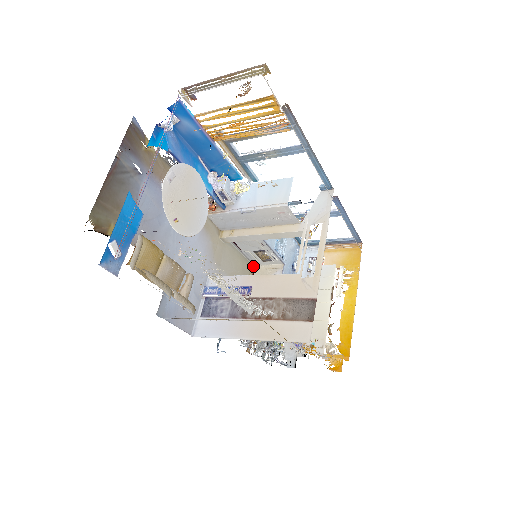
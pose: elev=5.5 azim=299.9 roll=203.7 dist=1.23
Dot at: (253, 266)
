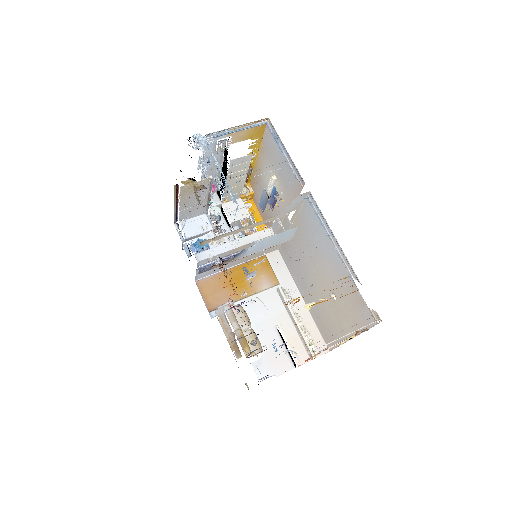
Dot at: (175, 186)
